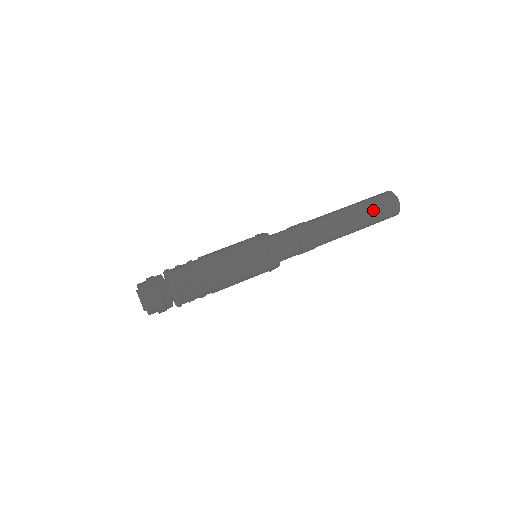
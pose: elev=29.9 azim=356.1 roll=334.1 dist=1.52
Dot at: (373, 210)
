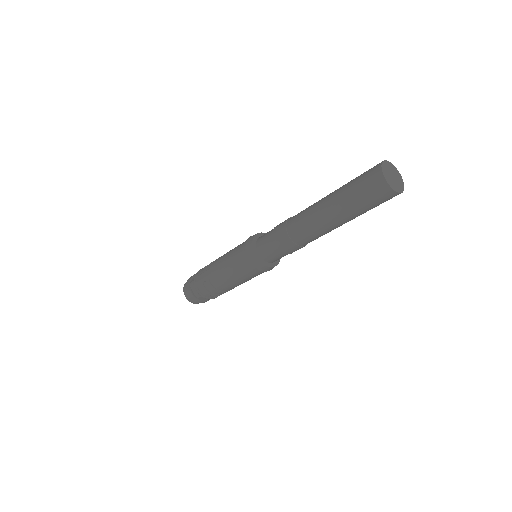
Dot at: (350, 197)
